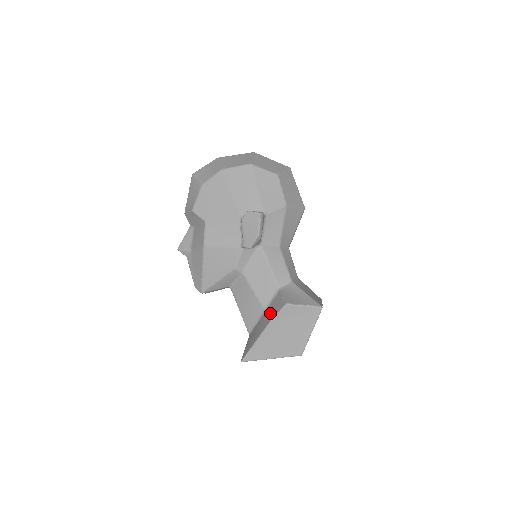
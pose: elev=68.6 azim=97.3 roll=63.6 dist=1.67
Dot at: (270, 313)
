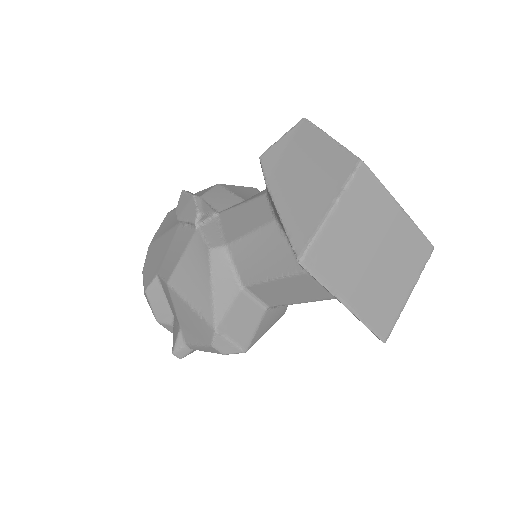
Dot at: occluded
